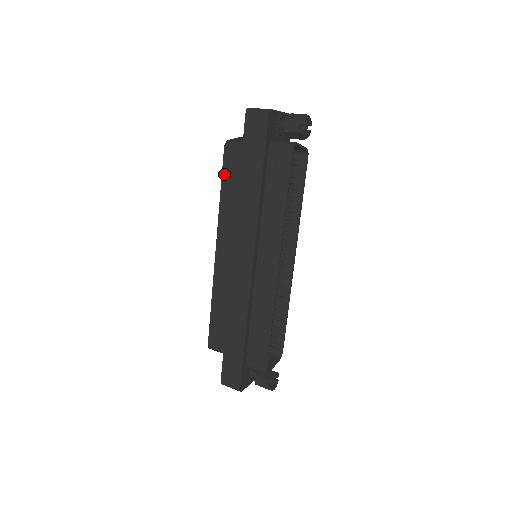
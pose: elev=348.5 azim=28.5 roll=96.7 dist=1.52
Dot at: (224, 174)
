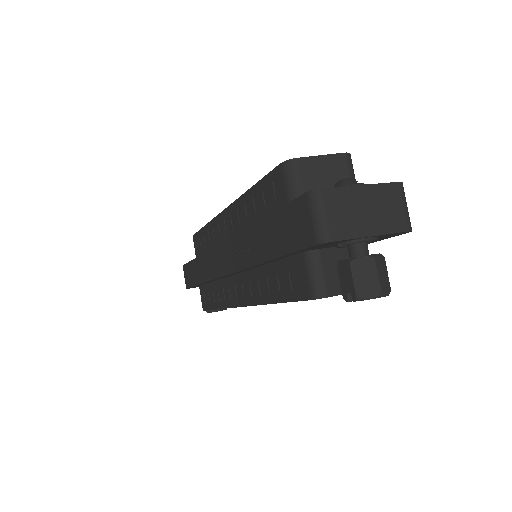
Dot at: (263, 182)
